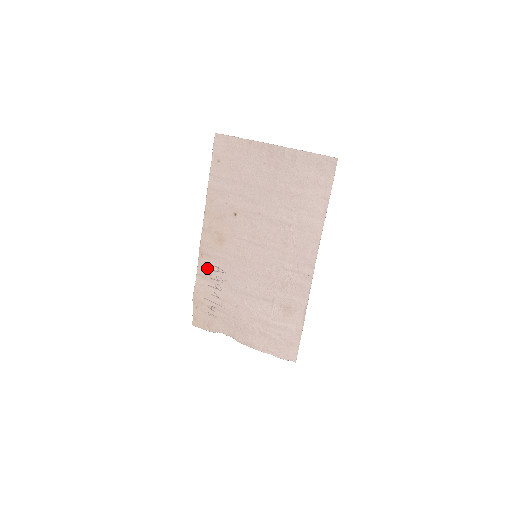
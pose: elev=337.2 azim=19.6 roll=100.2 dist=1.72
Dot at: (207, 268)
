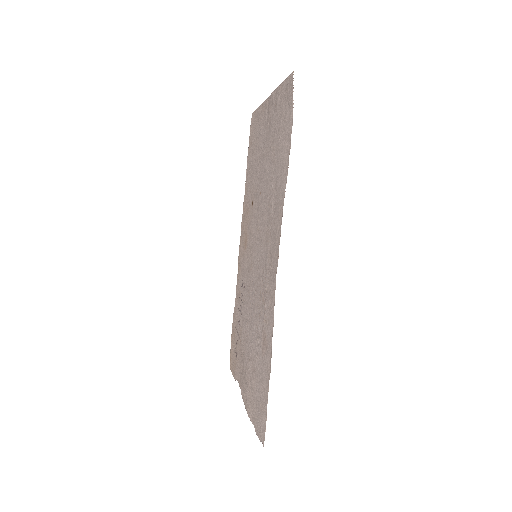
Dot at: (239, 284)
